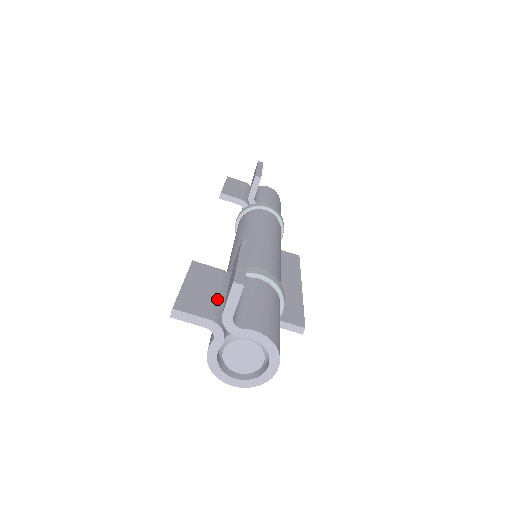
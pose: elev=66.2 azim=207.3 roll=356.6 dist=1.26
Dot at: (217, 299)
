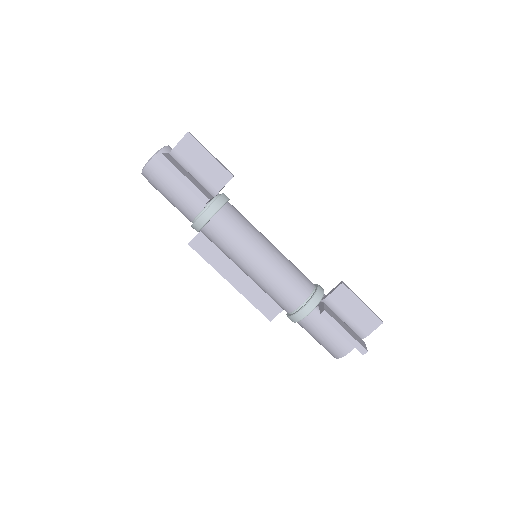
Dot at: (349, 327)
